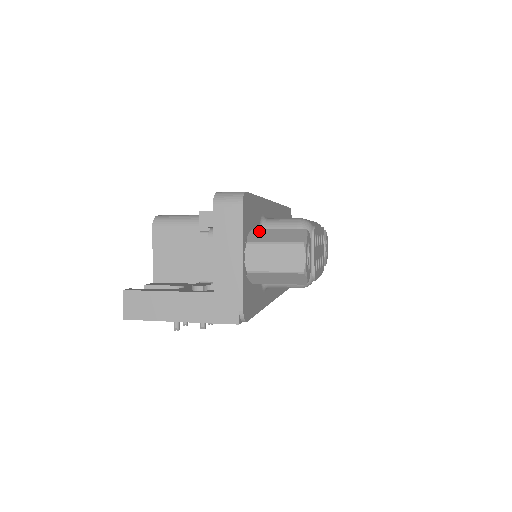
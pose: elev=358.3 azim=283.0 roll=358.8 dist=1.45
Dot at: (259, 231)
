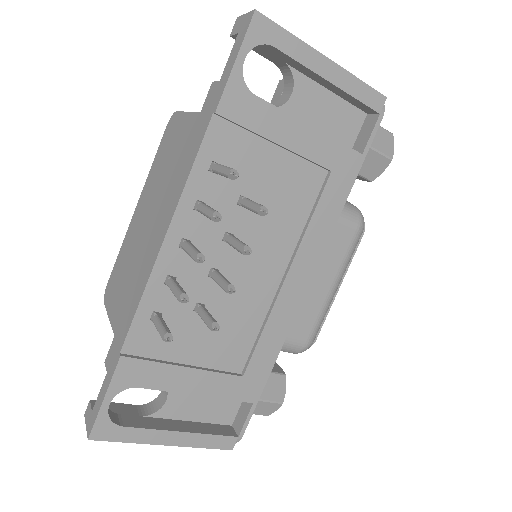
Dot at: occluded
